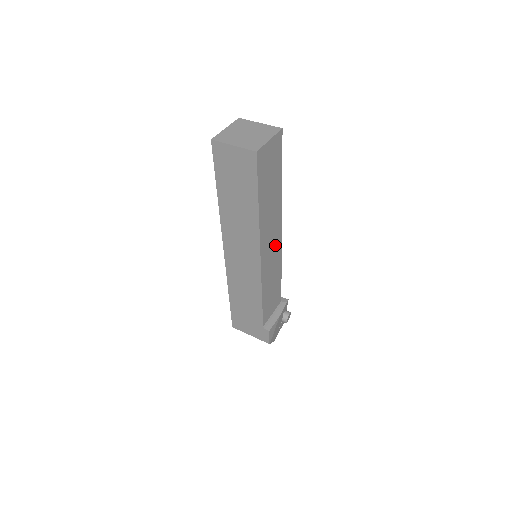
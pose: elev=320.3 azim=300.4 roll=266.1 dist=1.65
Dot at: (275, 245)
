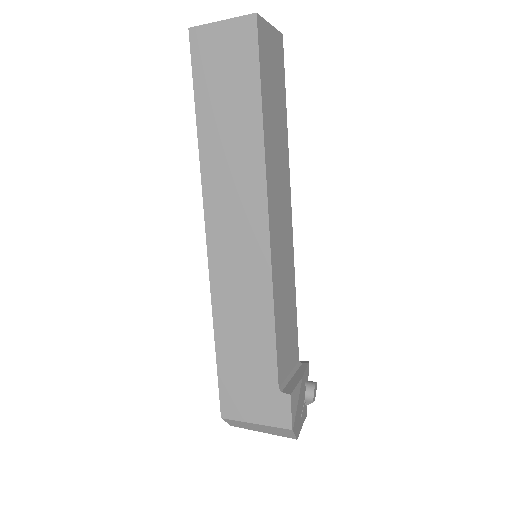
Dot at: (285, 226)
